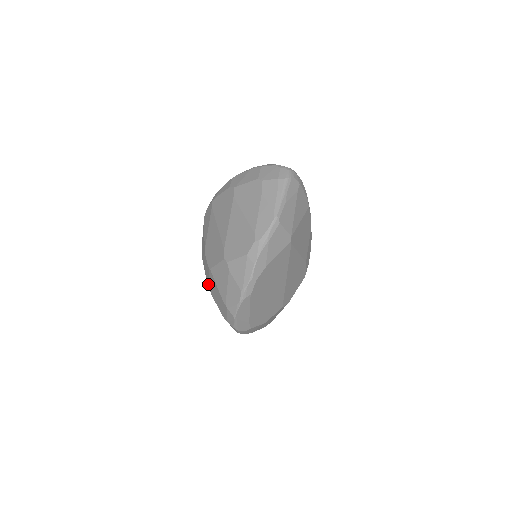
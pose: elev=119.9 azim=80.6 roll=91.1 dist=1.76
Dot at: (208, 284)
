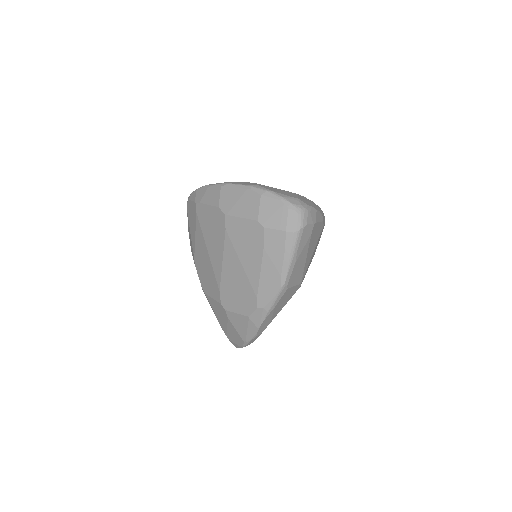
Dot at: occluded
